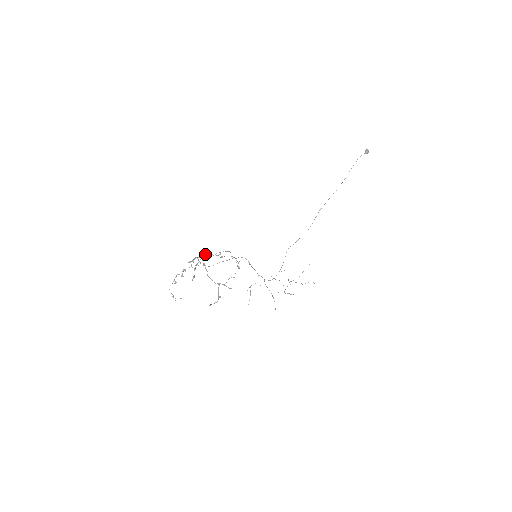
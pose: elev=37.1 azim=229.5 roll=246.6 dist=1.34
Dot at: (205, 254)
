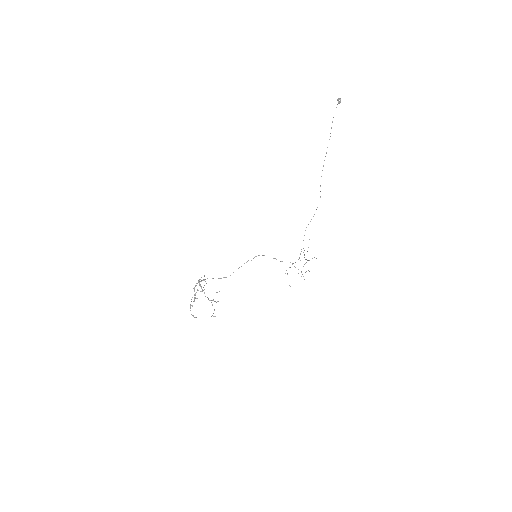
Dot at: (199, 279)
